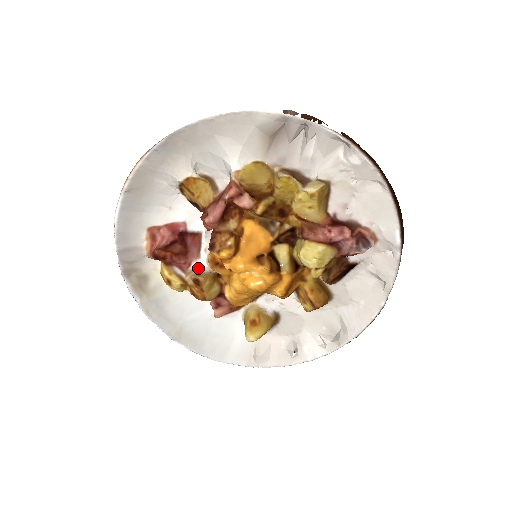
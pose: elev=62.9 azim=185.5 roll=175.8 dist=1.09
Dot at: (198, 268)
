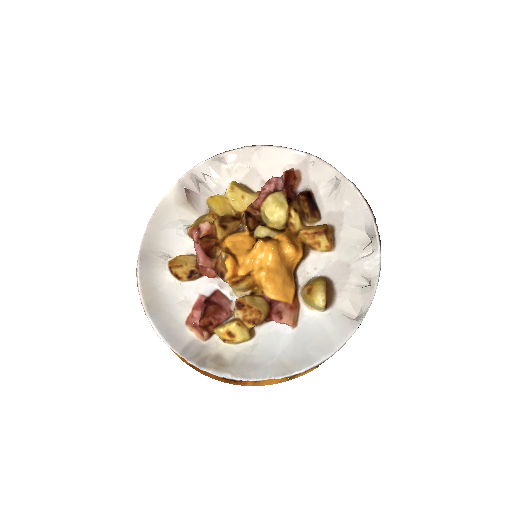
Dot at: occluded
